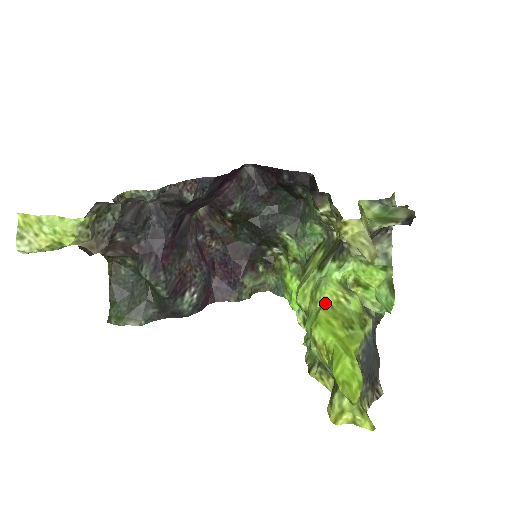
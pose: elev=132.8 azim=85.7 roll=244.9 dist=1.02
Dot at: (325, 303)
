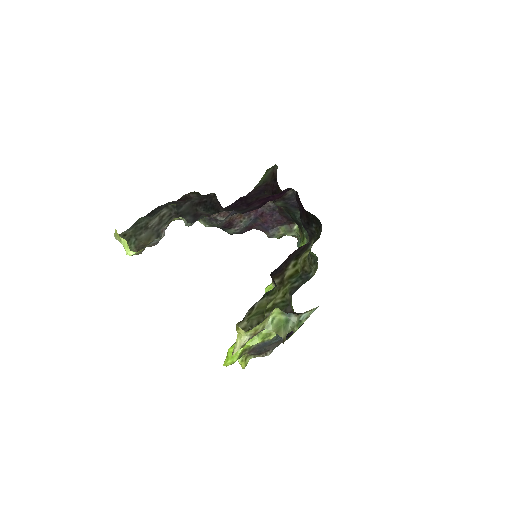
Dot at: occluded
